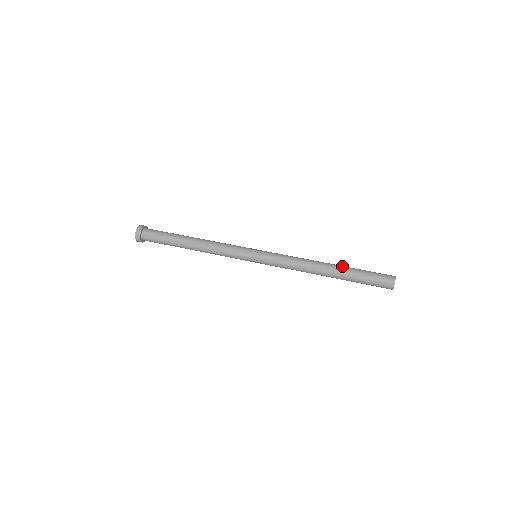
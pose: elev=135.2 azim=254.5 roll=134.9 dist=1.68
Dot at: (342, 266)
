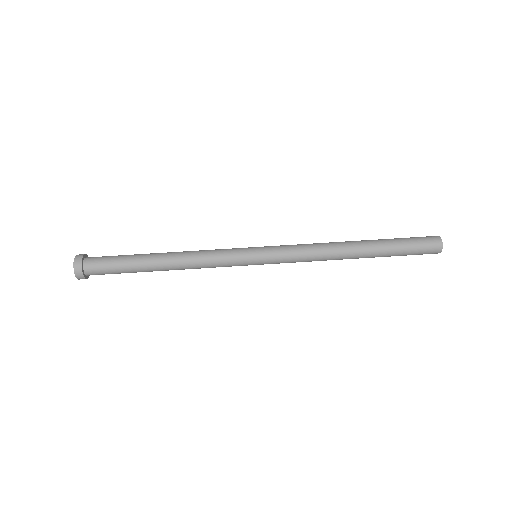
Dot at: (373, 242)
